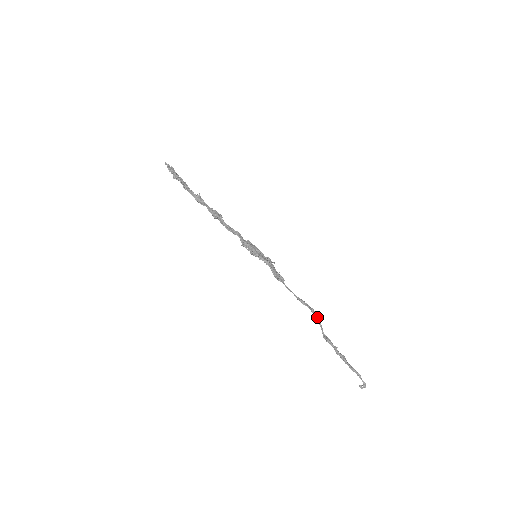
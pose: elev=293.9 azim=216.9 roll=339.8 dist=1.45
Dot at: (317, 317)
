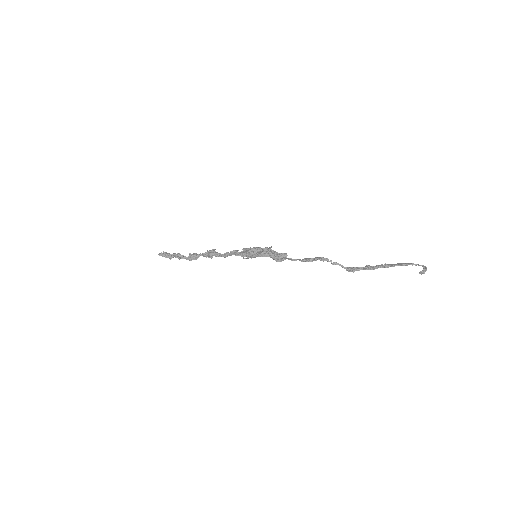
Dot at: (329, 261)
